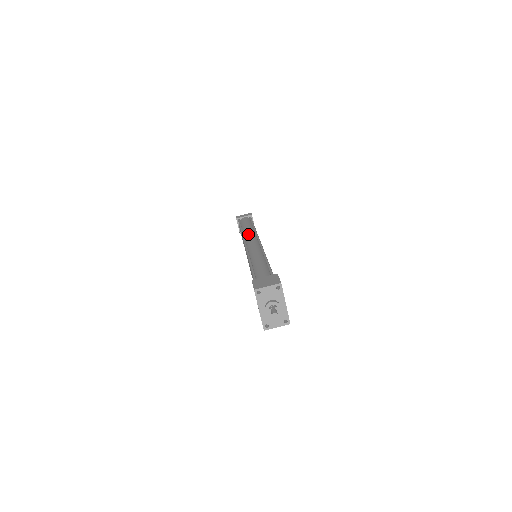
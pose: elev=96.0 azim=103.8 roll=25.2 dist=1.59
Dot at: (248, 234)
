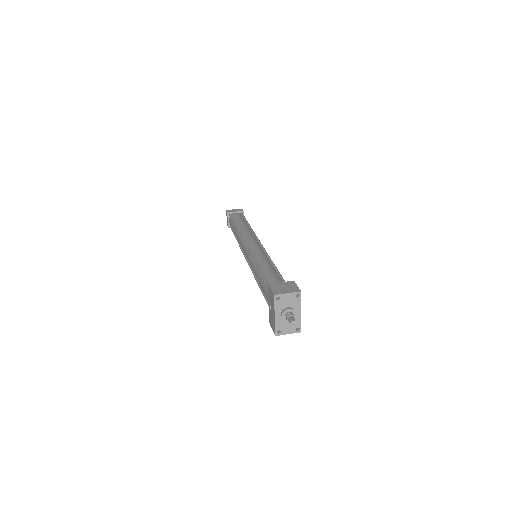
Dot at: (245, 232)
